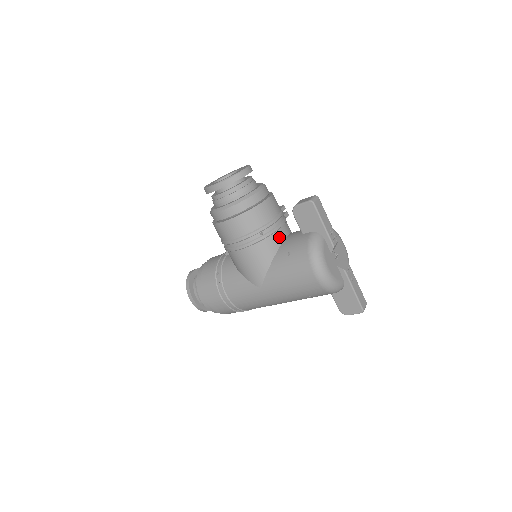
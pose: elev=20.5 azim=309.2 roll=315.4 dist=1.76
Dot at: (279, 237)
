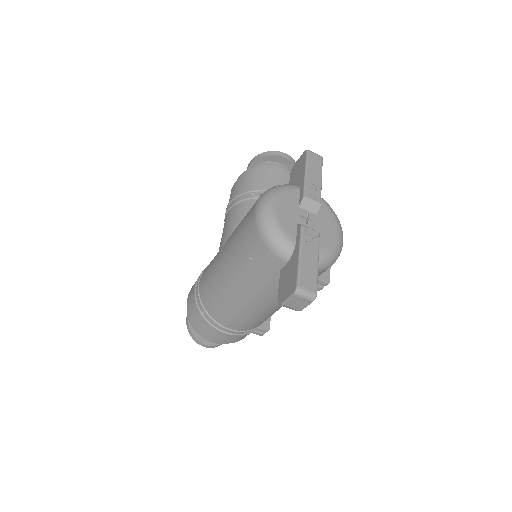
Dot at: occluded
